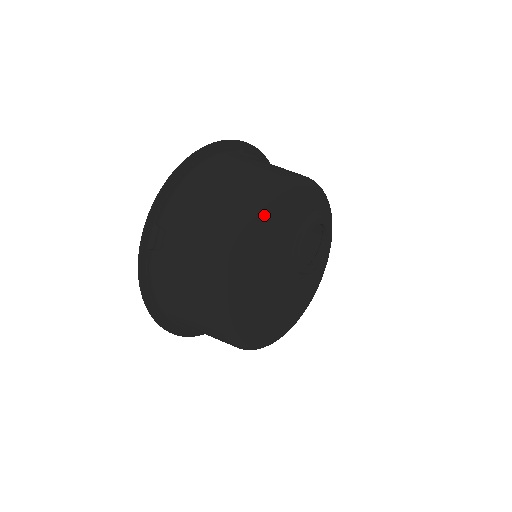
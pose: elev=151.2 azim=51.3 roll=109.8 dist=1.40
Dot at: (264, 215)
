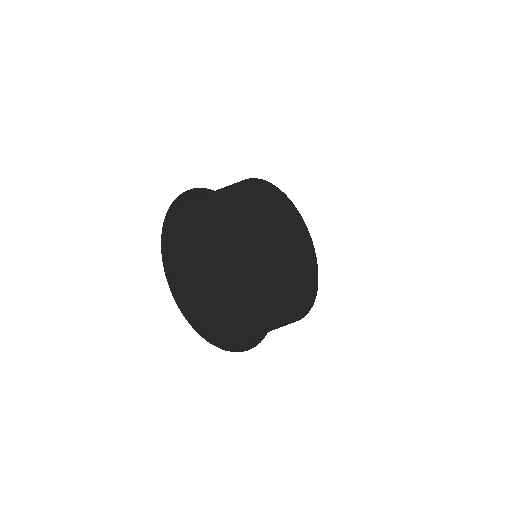
Dot at: (249, 189)
